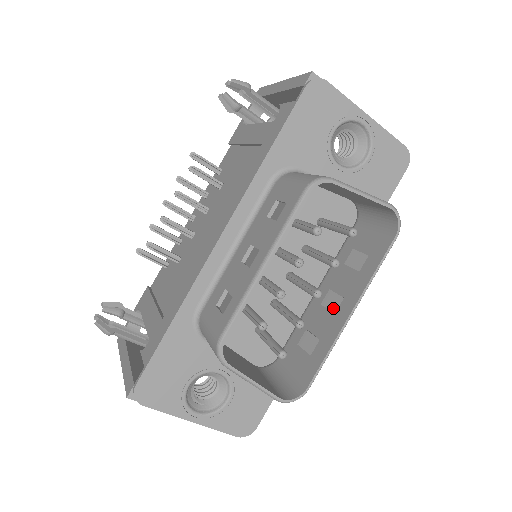
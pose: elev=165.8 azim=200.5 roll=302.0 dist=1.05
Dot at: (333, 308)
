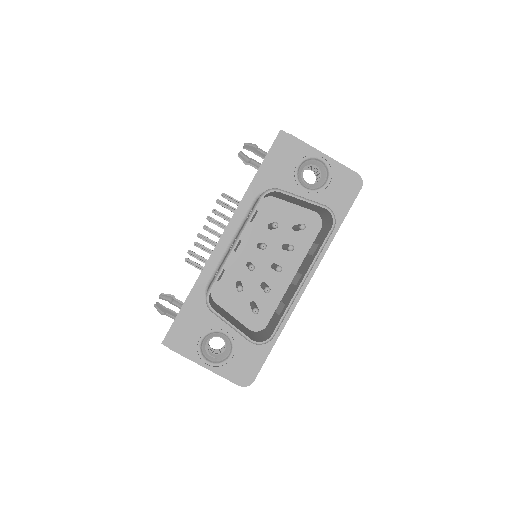
Dot at: (296, 283)
